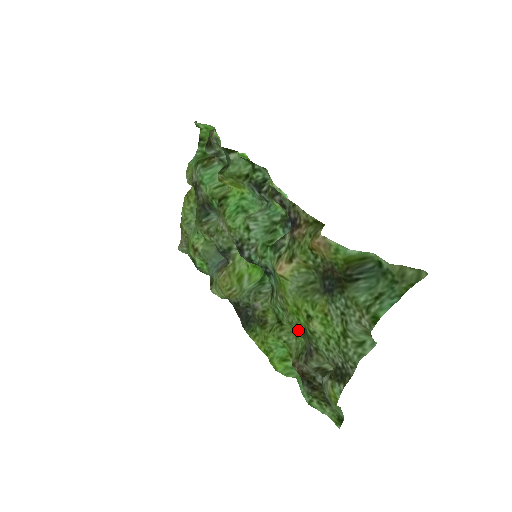
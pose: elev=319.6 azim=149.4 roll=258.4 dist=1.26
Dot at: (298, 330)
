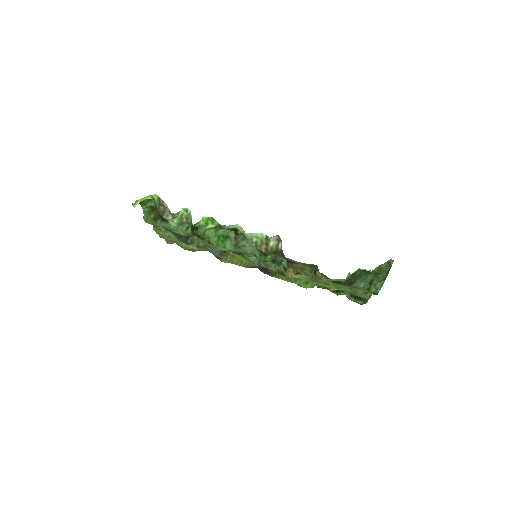
Dot at: occluded
